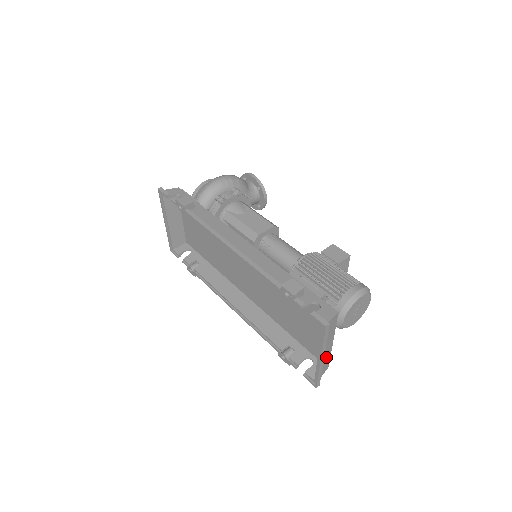
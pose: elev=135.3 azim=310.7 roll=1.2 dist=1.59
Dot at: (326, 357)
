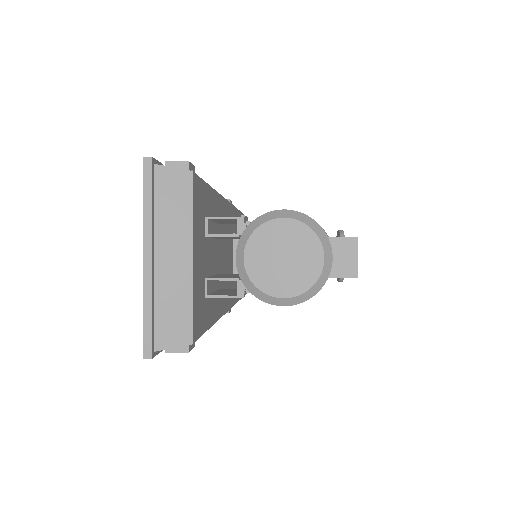
Dot at: (175, 289)
